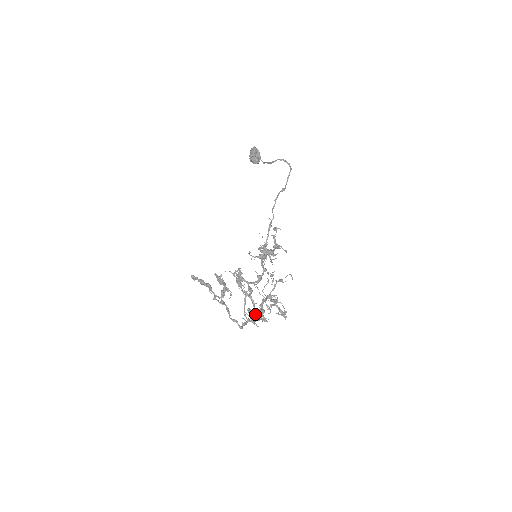
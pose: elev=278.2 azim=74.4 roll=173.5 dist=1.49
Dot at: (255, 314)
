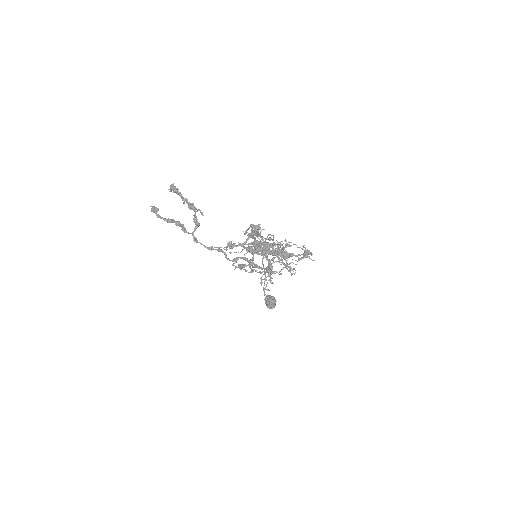
Dot at: (258, 248)
